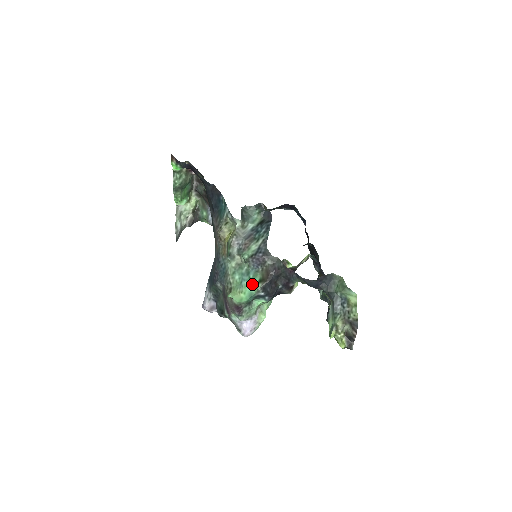
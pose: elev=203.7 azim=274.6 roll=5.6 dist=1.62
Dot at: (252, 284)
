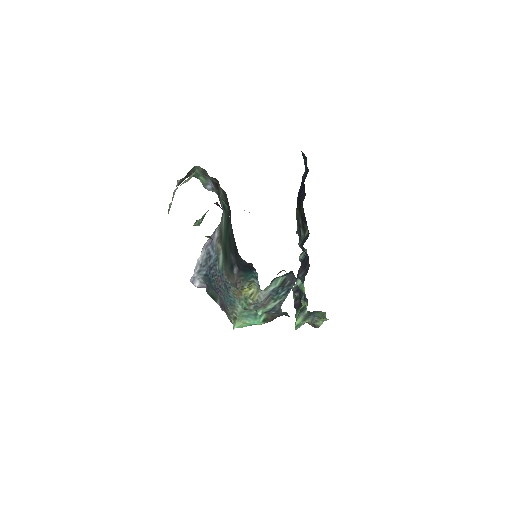
Dot at: (256, 322)
